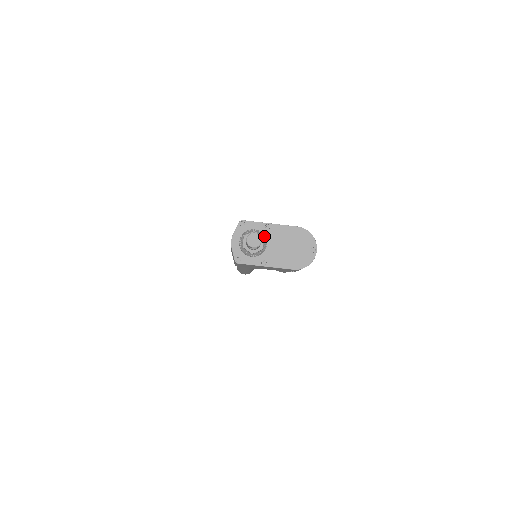
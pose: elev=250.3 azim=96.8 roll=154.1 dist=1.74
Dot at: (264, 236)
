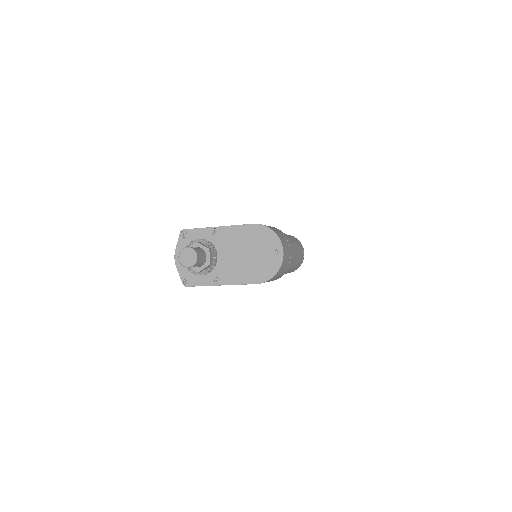
Dot at: (211, 245)
